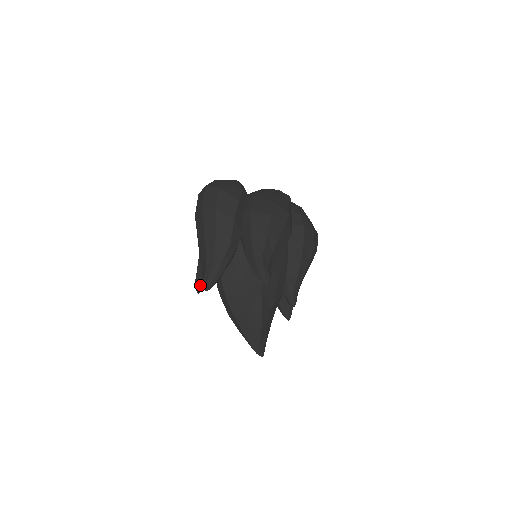
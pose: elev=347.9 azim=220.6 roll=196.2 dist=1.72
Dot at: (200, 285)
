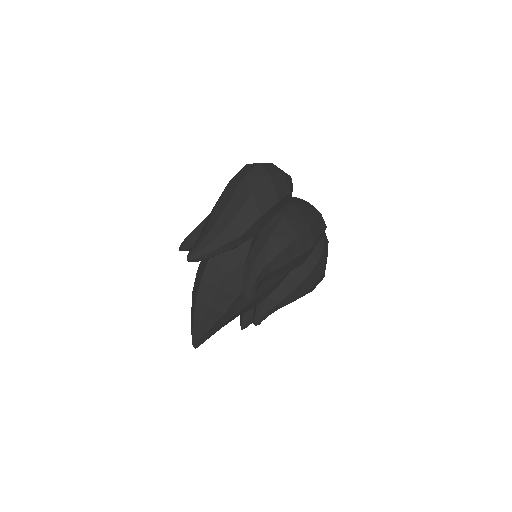
Dot at: (187, 245)
